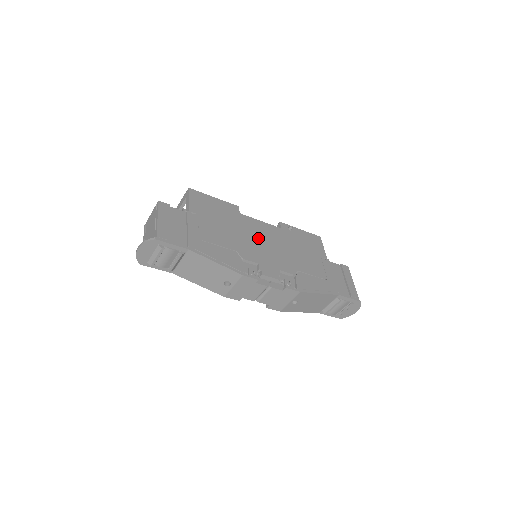
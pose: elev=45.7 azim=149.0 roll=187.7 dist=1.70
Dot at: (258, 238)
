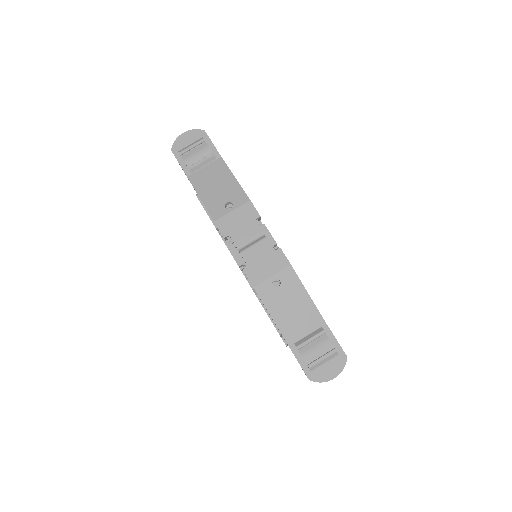
Dot at: occluded
